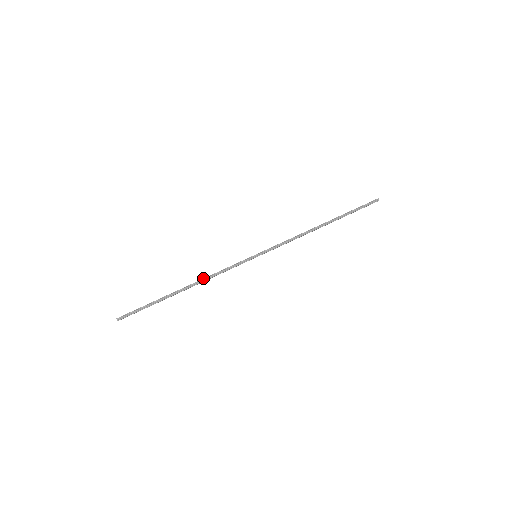
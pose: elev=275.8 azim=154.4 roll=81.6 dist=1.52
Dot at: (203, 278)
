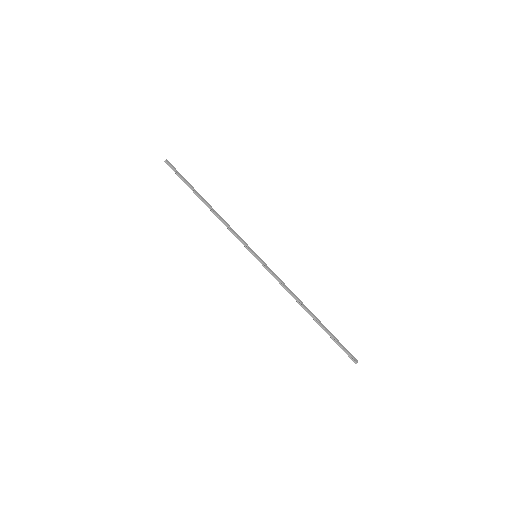
Dot at: (220, 216)
